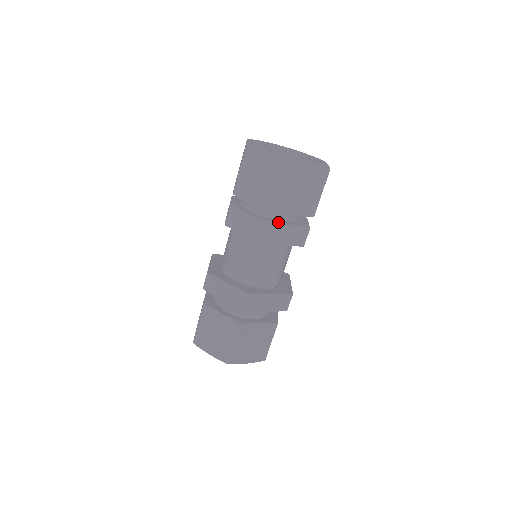
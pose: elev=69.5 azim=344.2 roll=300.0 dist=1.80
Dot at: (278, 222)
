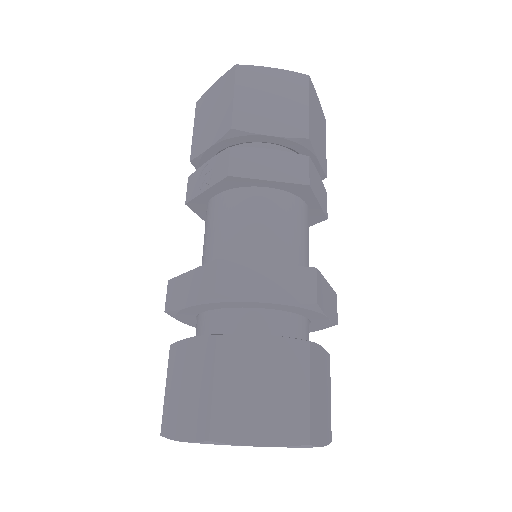
Dot at: (246, 150)
